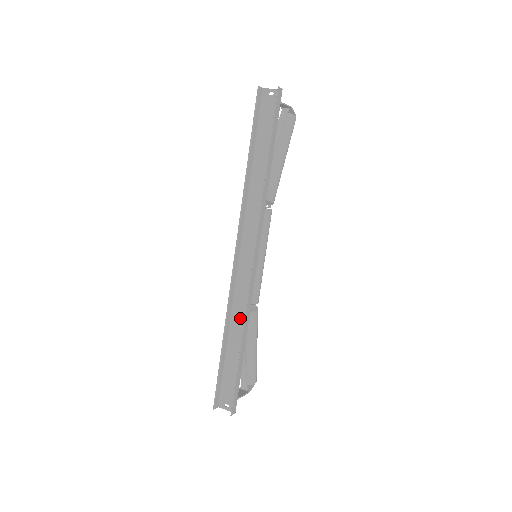
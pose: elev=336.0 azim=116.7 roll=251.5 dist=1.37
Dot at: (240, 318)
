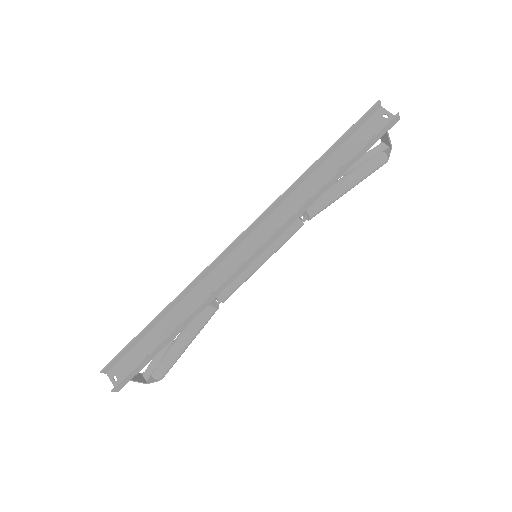
Dot at: (196, 302)
